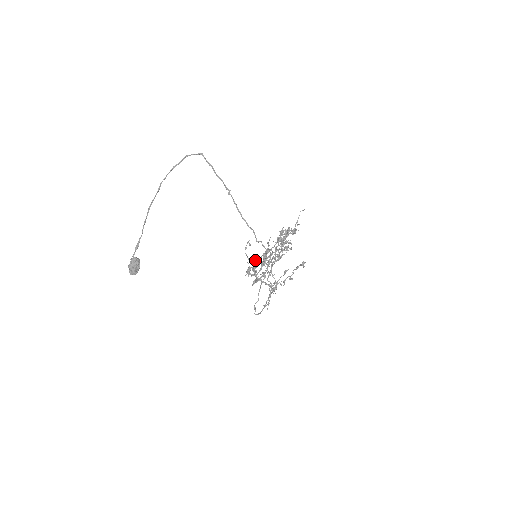
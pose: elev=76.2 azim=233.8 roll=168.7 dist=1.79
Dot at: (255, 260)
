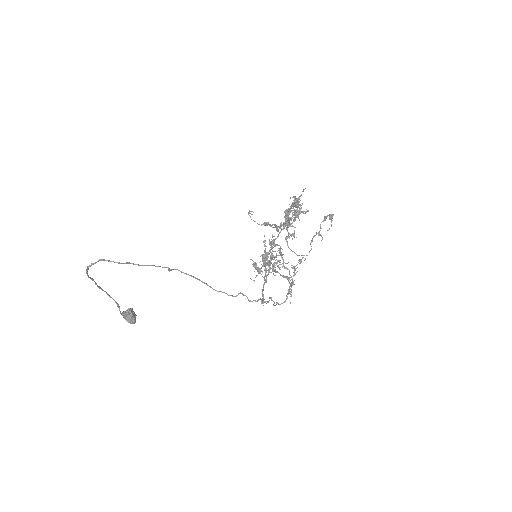
Dot at: (267, 224)
